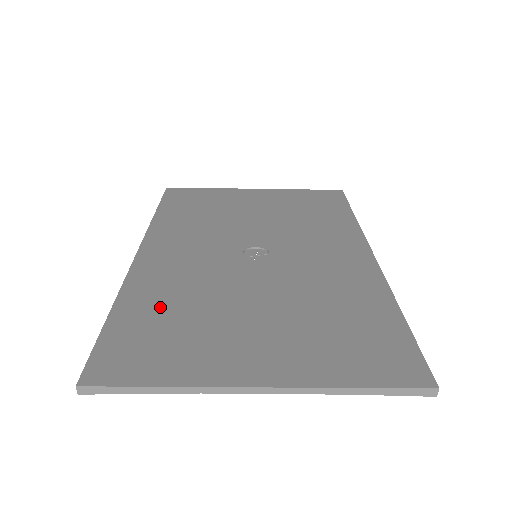
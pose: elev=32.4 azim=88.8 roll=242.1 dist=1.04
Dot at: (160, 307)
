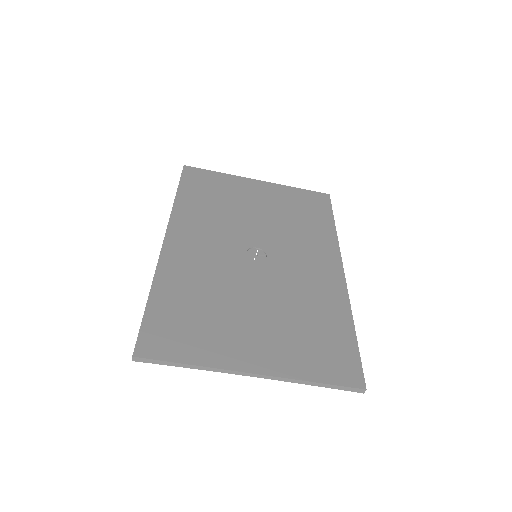
Dot at: (185, 296)
